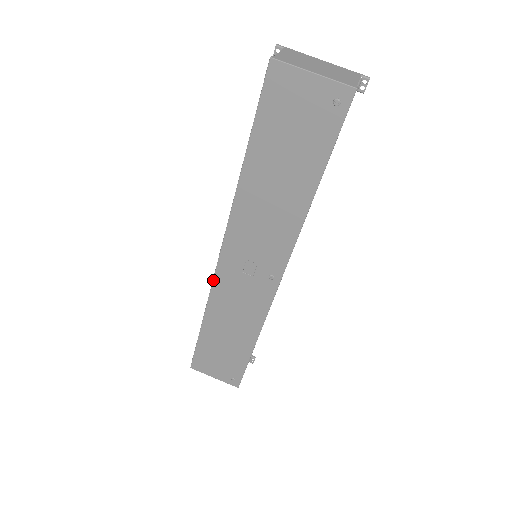
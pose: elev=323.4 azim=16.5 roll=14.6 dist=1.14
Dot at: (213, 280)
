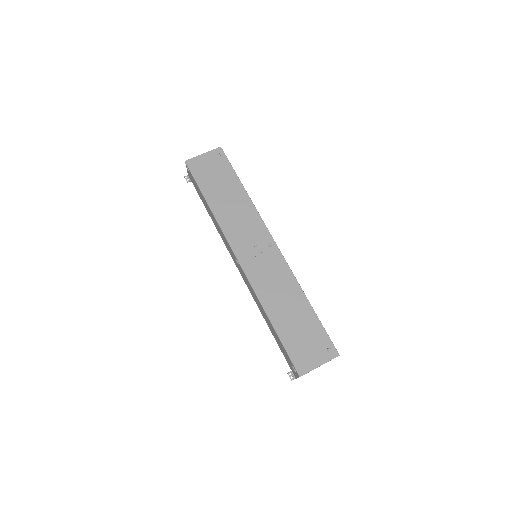
Dot at: (248, 279)
